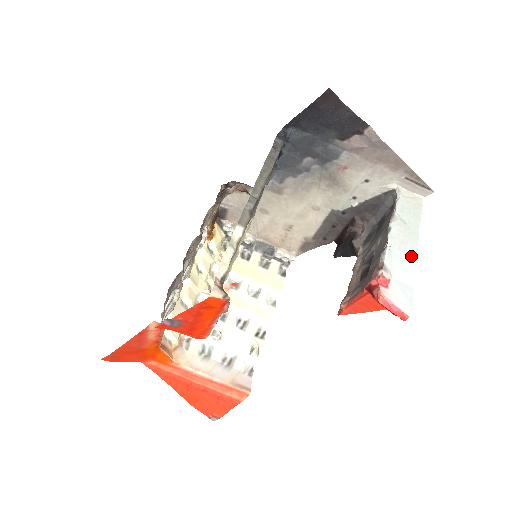
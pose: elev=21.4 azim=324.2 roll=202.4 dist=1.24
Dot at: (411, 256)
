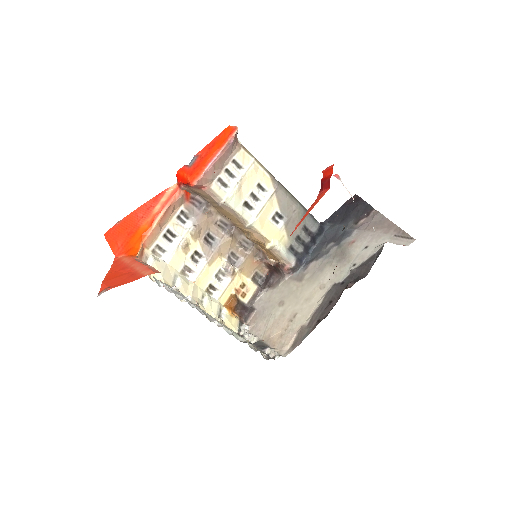
Dot at: occluded
